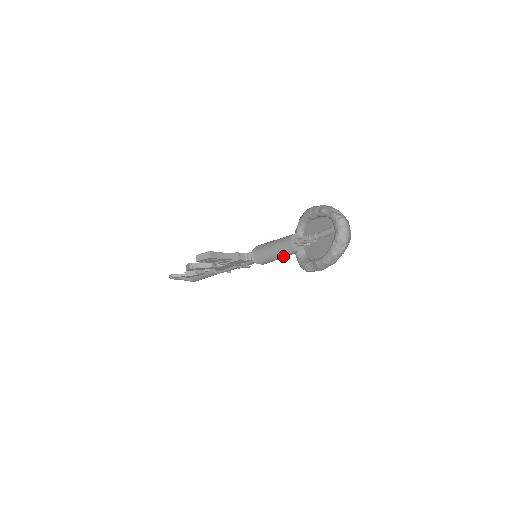
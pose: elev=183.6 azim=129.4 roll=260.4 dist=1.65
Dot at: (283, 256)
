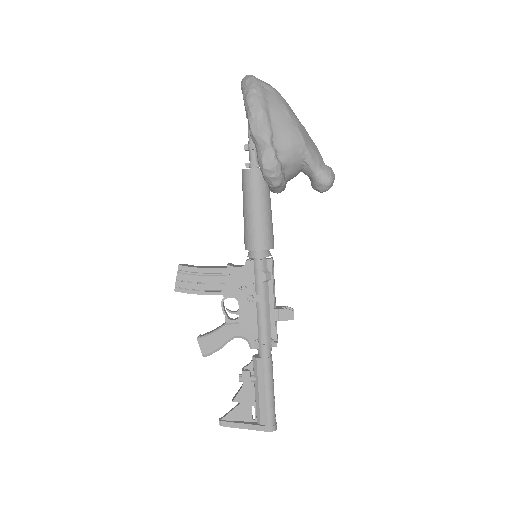
Dot at: (252, 199)
